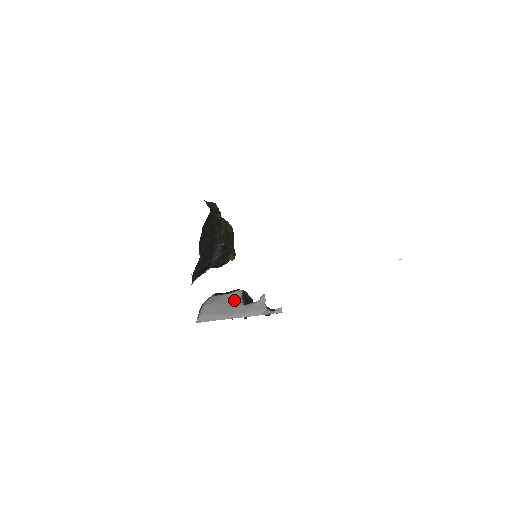
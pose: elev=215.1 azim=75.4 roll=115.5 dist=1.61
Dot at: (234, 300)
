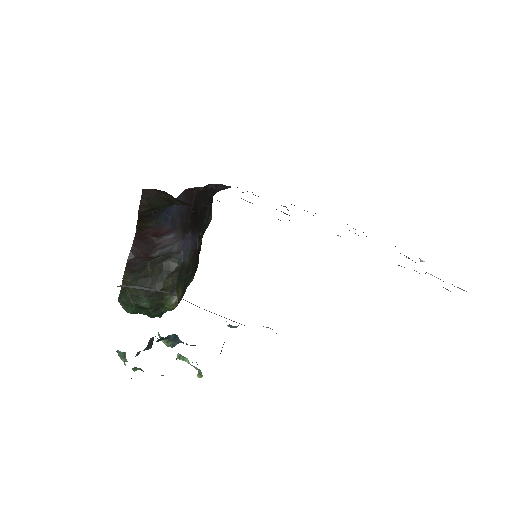
Dot at: occluded
